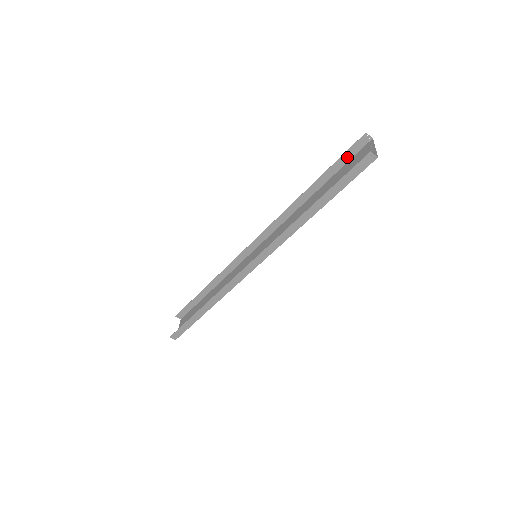
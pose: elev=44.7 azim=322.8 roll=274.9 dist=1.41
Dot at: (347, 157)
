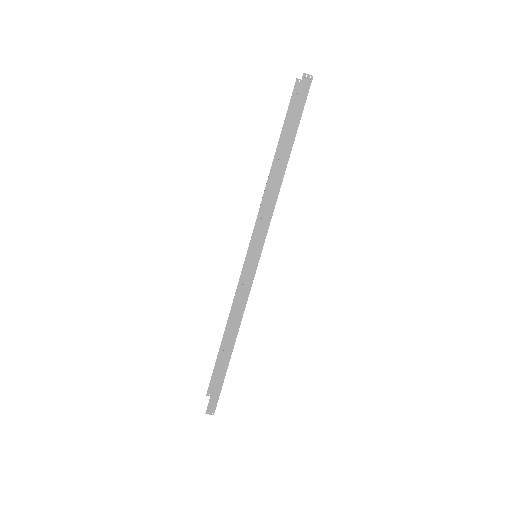
Dot at: occluded
